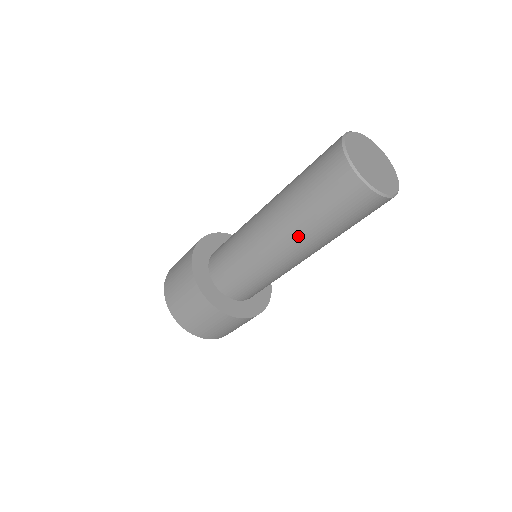
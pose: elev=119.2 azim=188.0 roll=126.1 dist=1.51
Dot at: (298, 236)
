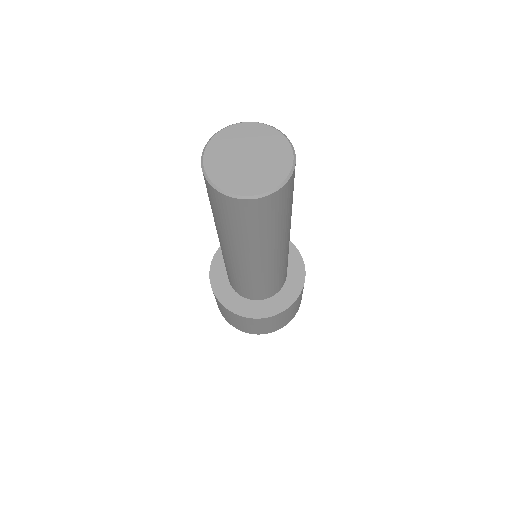
Dot at: (272, 246)
